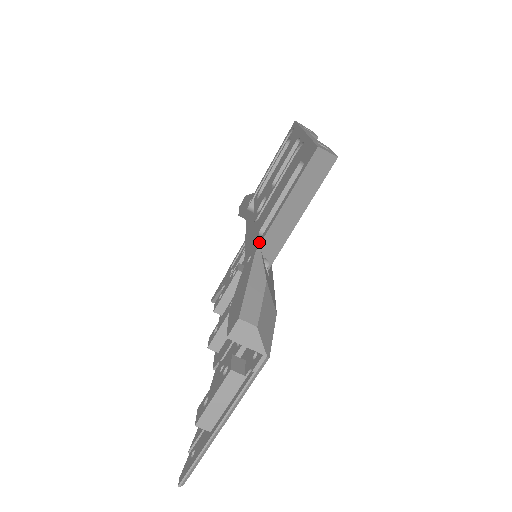
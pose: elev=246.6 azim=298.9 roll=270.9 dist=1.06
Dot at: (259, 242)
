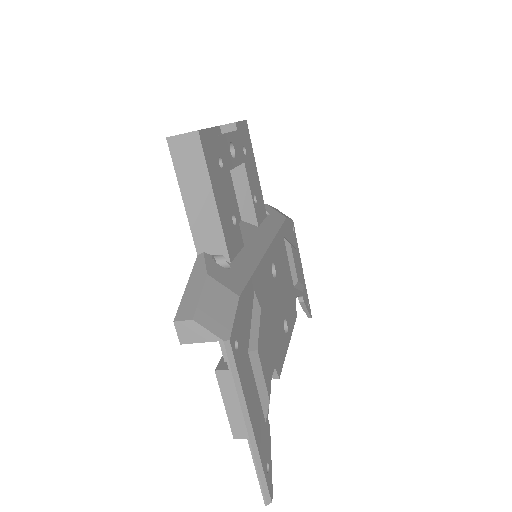
Dot at: (197, 246)
